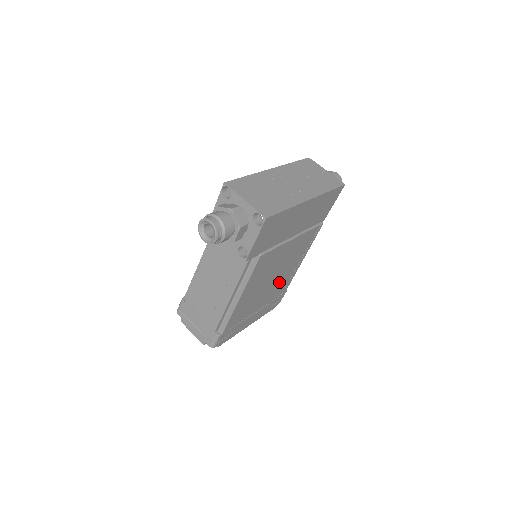
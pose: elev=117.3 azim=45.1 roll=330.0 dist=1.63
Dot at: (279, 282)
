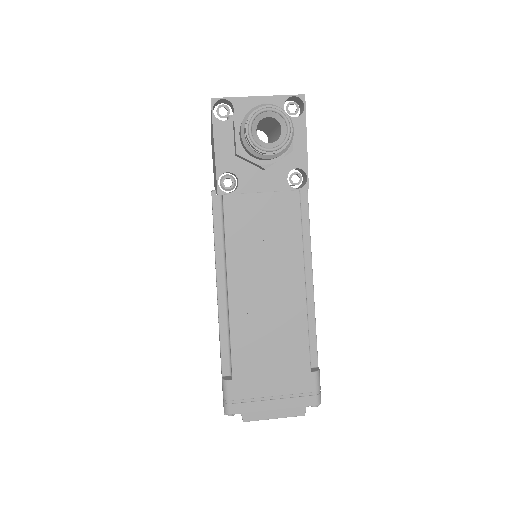
Dot at: occluded
